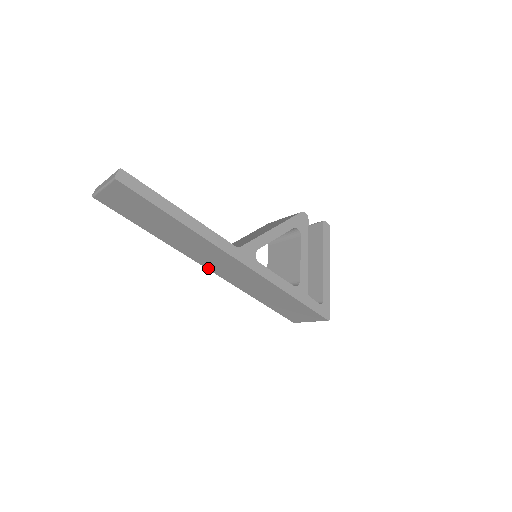
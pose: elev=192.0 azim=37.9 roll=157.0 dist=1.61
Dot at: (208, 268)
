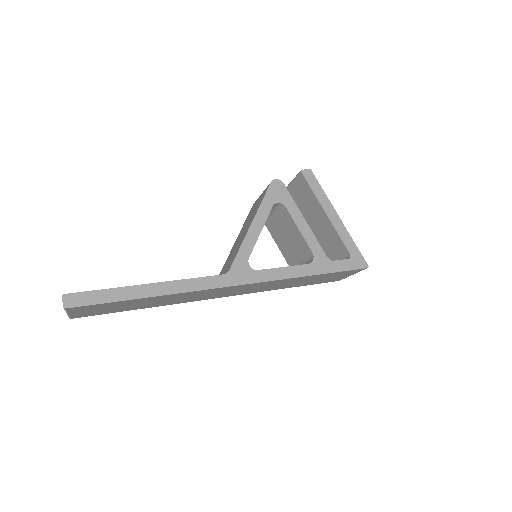
Dot at: (220, 297)
